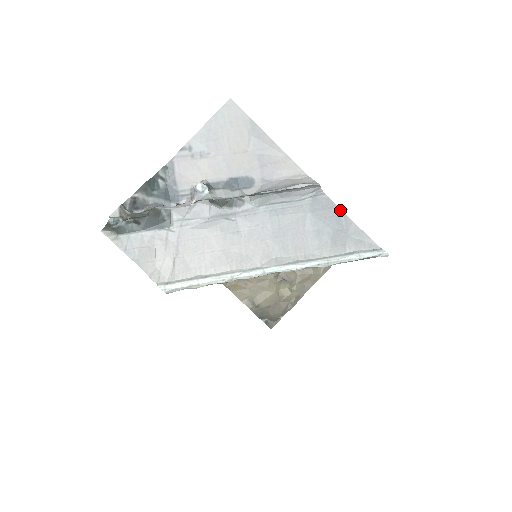
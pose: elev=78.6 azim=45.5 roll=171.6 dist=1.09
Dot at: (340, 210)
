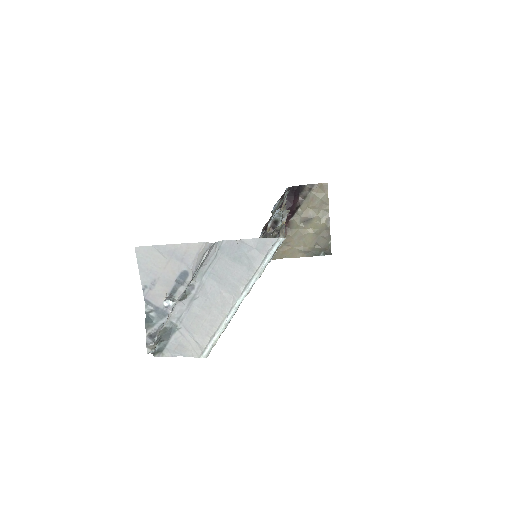
Dot at: (238, 241)
